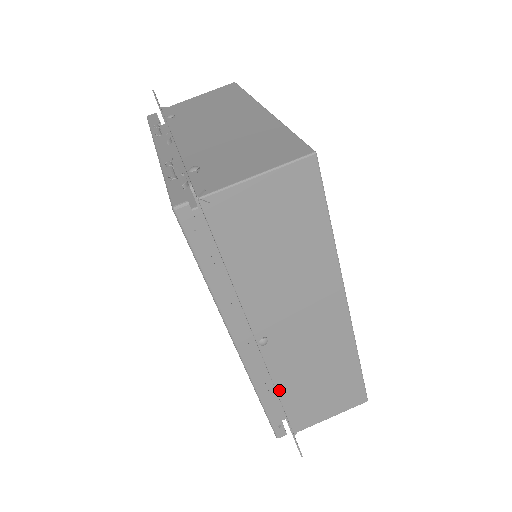
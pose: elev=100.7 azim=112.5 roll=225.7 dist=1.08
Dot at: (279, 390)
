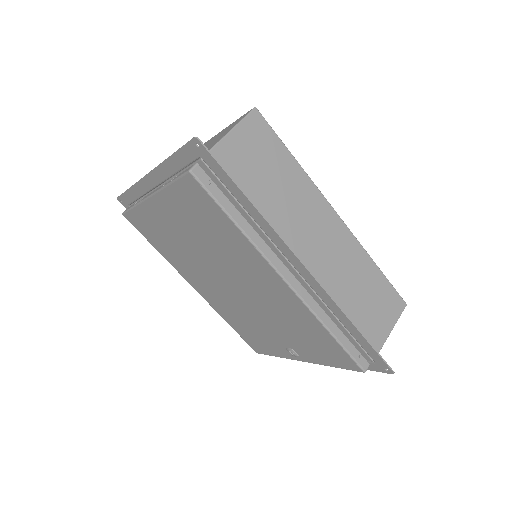
Dot at: occluded
